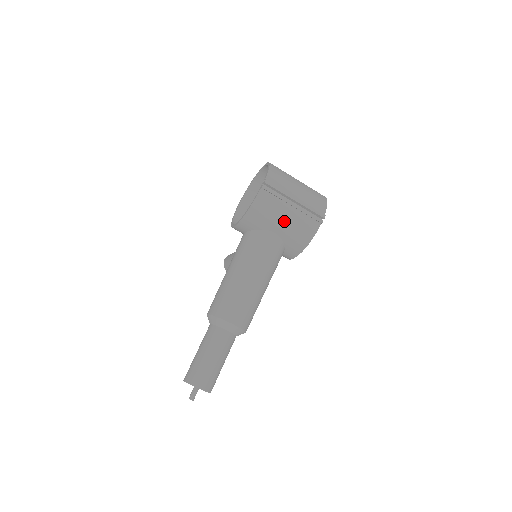
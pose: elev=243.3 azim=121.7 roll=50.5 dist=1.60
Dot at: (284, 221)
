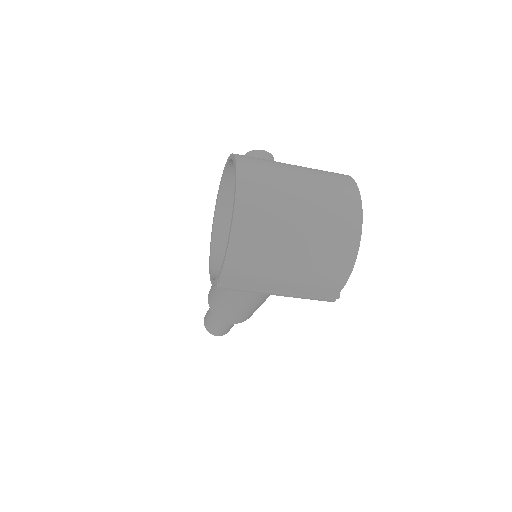
Dot at: occluded
